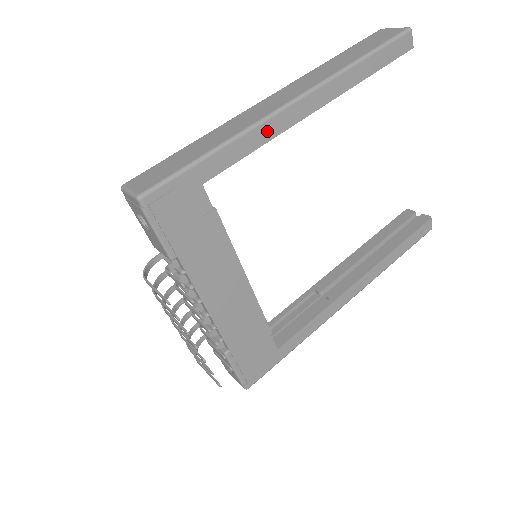
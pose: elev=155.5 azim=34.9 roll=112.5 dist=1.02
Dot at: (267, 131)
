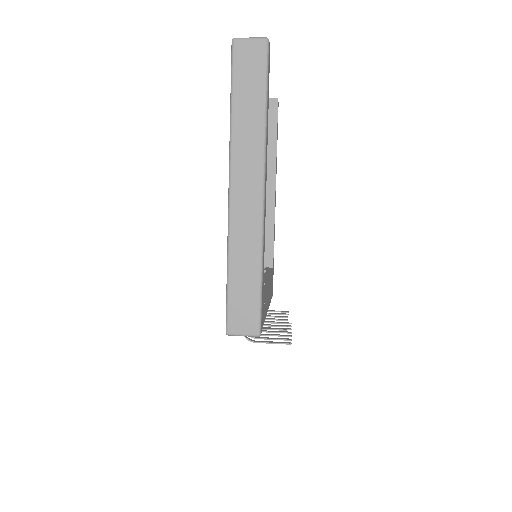
Dot at: (264, 223)
